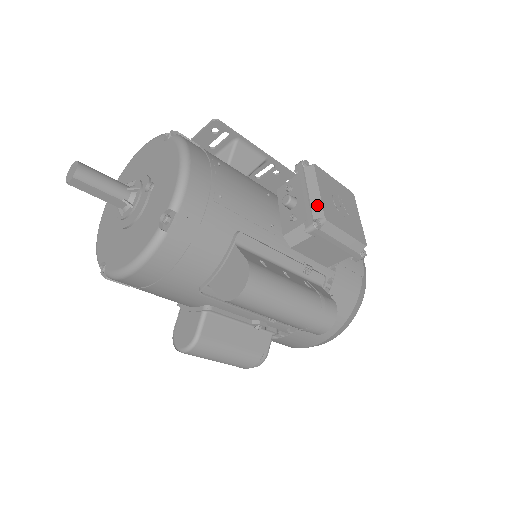
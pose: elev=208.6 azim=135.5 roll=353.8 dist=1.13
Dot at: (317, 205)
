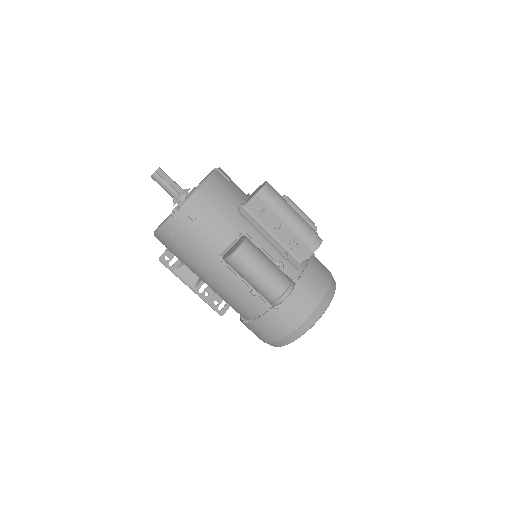
Dot at: occluded
